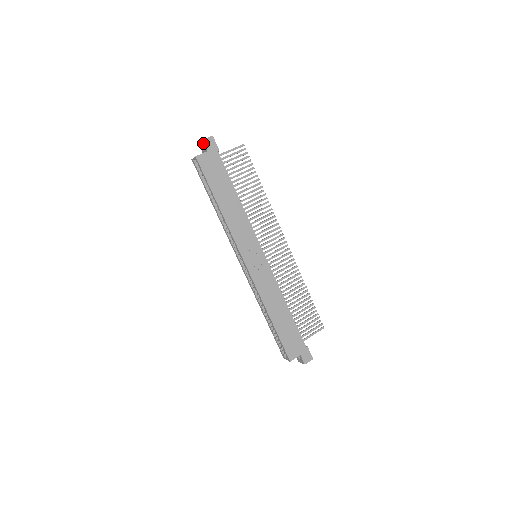
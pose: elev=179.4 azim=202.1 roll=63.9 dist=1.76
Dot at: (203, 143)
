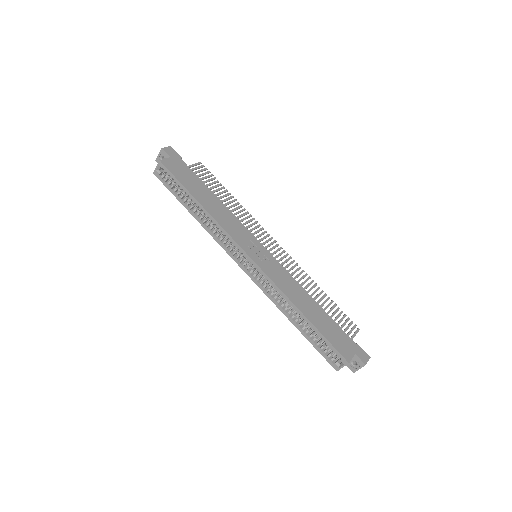
Dot at: (163, 152)
